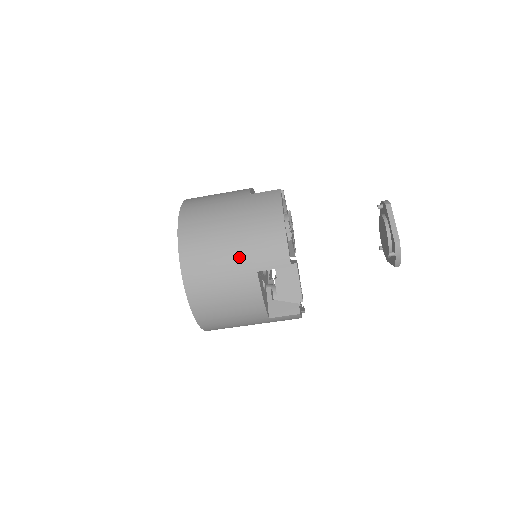
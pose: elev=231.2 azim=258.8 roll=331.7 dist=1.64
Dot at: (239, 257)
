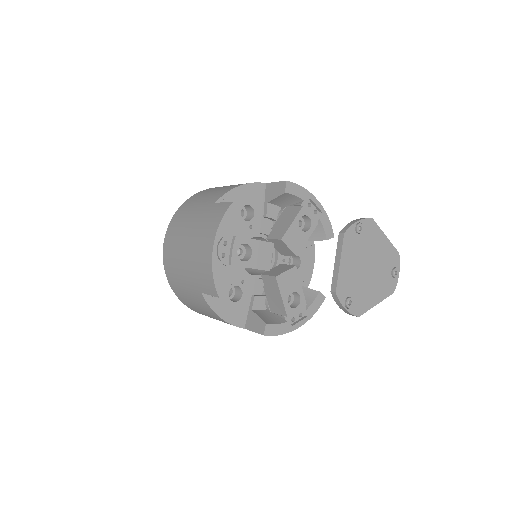
Dot at: (189, 275)
